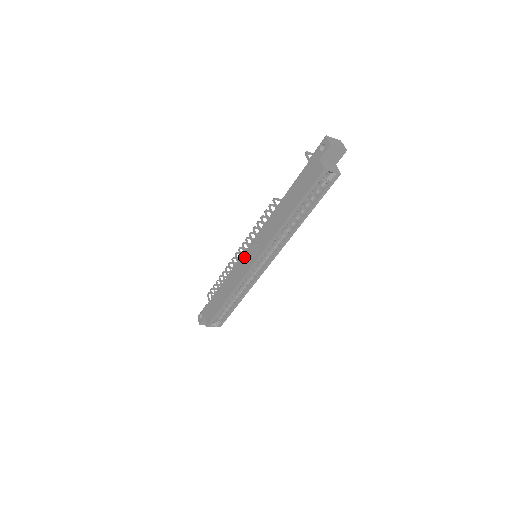
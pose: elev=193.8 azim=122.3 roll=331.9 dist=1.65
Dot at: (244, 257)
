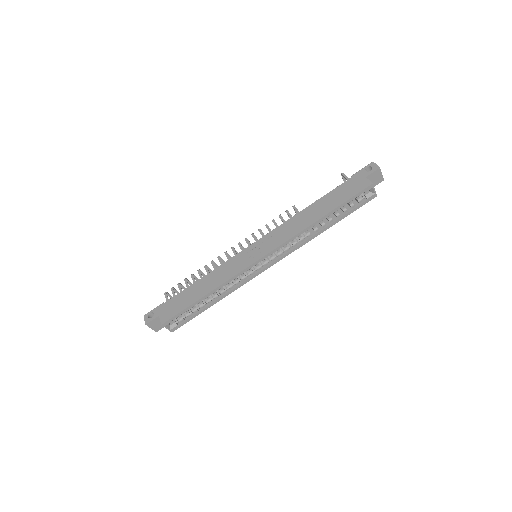
Dot at: (245, 252)
